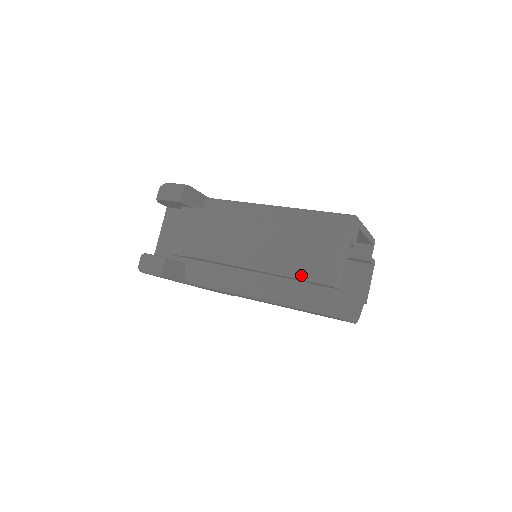
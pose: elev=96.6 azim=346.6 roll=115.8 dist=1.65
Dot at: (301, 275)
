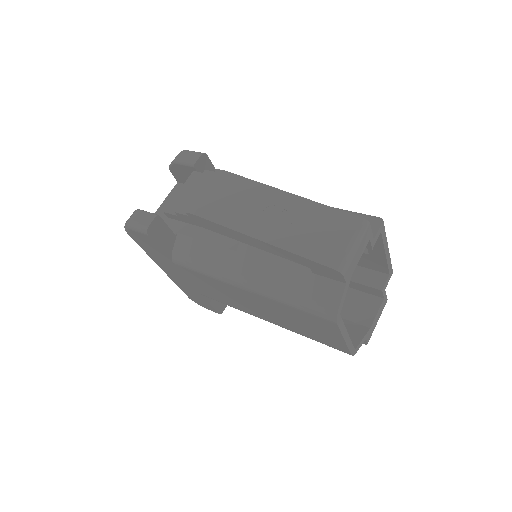
Dot at: (304, 252)
